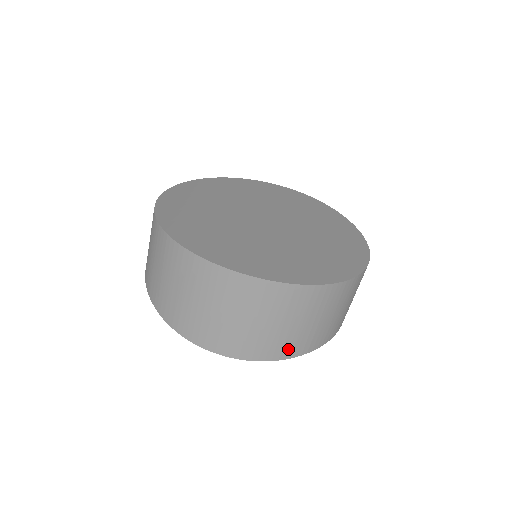
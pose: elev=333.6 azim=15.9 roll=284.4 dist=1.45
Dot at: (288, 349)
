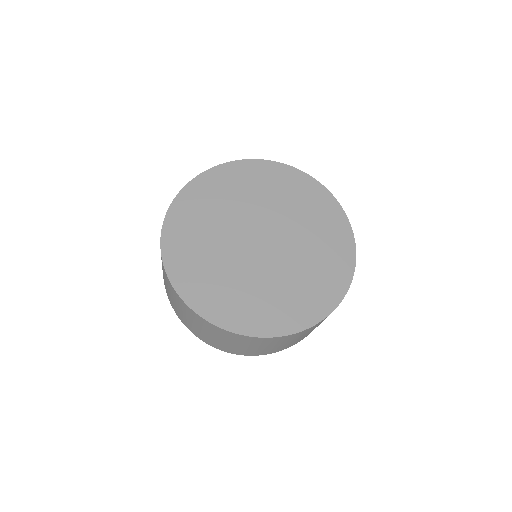
Dot at: (286, 347)
